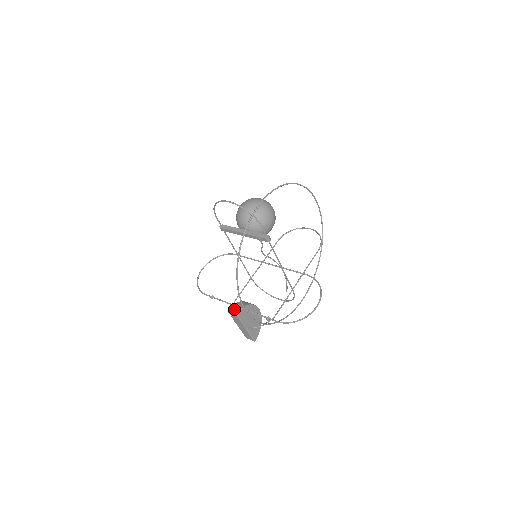
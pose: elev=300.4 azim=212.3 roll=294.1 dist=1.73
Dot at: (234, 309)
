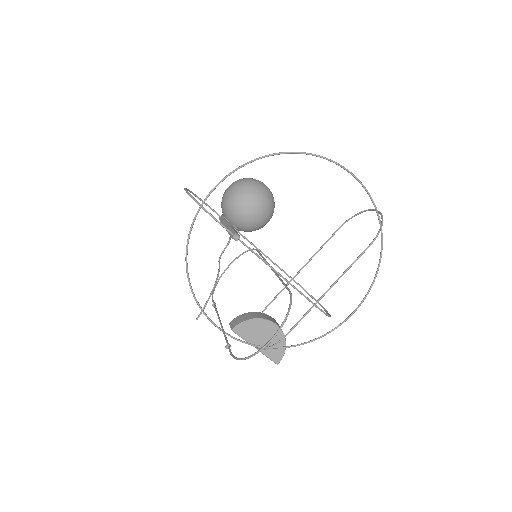
Dot at: (233, 322)
